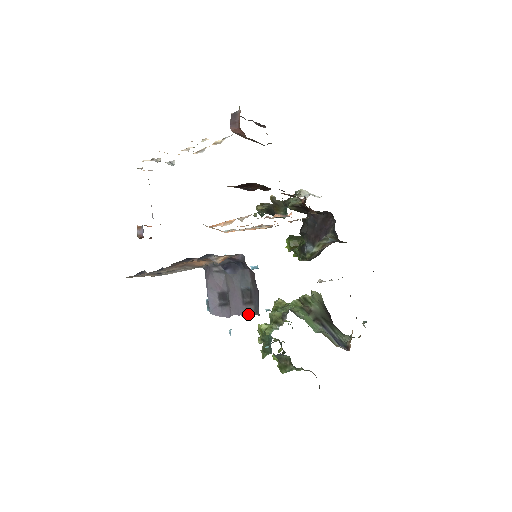
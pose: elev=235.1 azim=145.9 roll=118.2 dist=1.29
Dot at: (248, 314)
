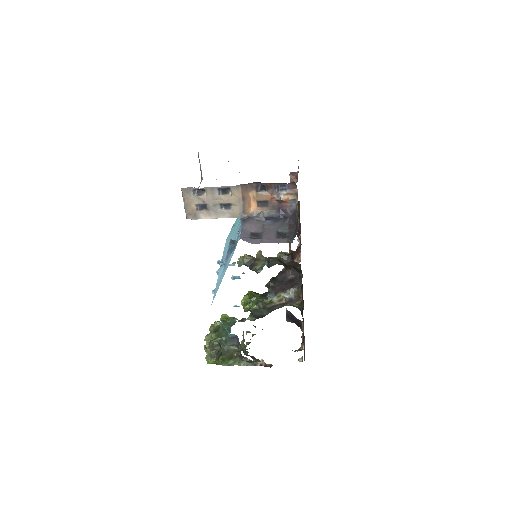
Dot at: (280, 242)
